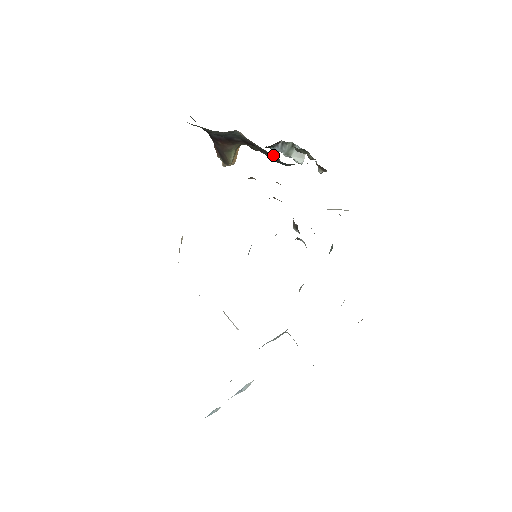
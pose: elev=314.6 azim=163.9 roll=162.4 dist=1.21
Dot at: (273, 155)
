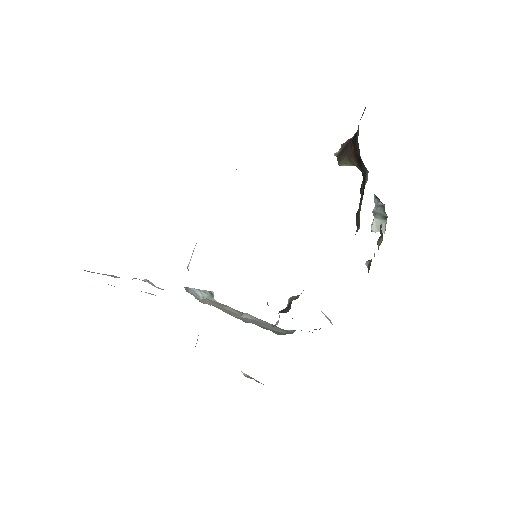
Dot at: occluded
